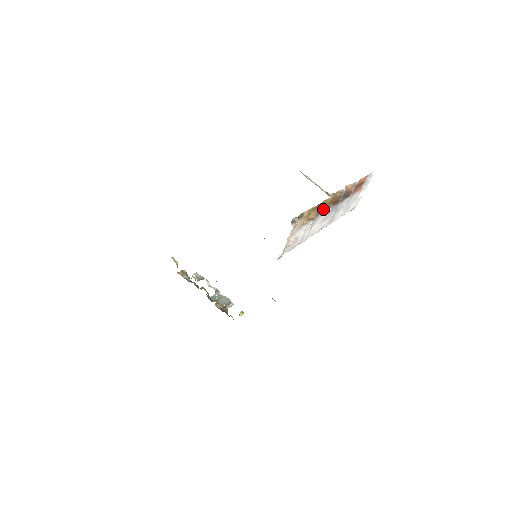
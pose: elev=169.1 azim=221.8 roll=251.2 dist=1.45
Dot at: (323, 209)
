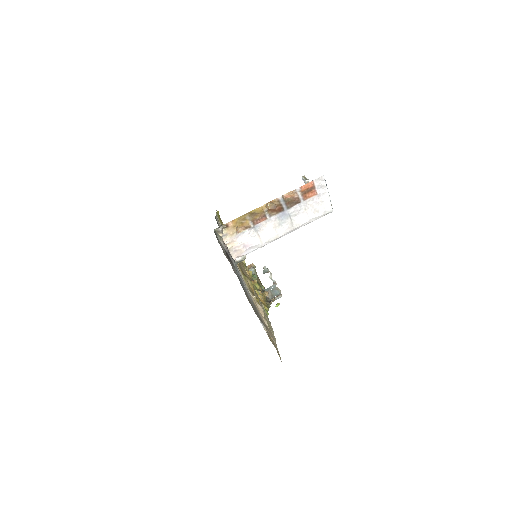
Dot at: (261, 217)
